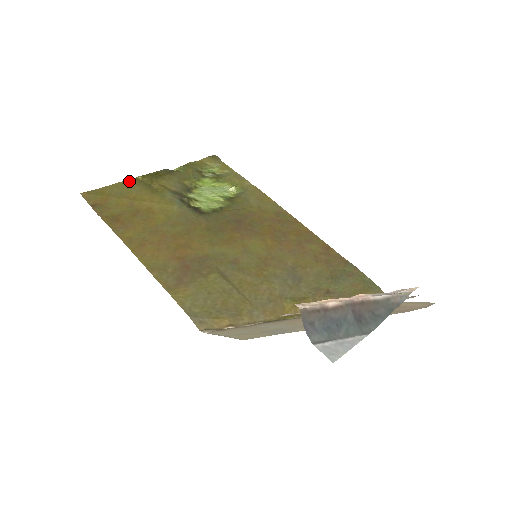
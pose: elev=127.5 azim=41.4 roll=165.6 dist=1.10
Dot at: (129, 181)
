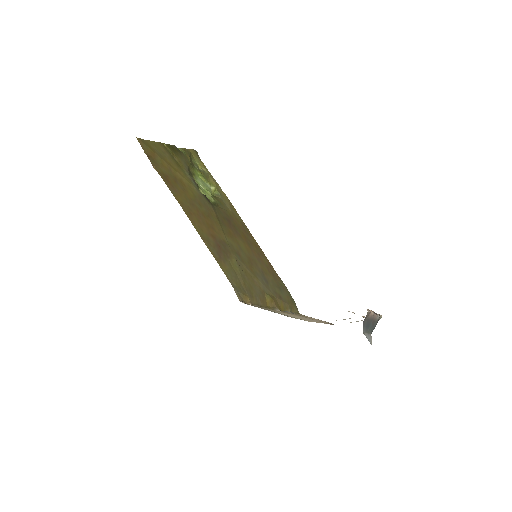
Dot at: (160, 144)
